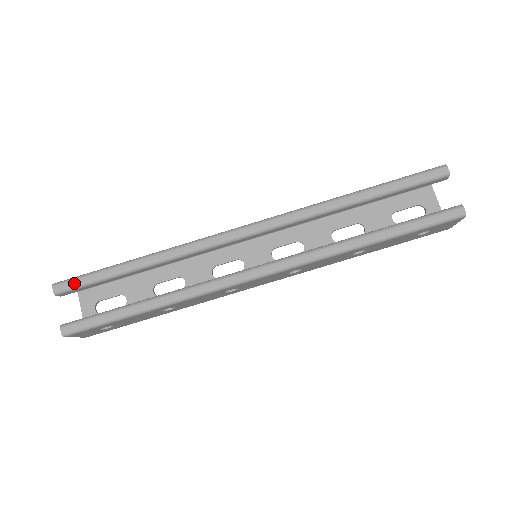
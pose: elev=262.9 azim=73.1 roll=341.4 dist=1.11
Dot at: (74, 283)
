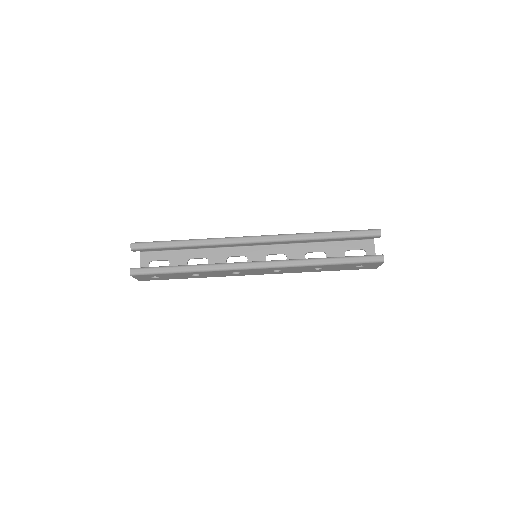
Dot at: (144, 245)
